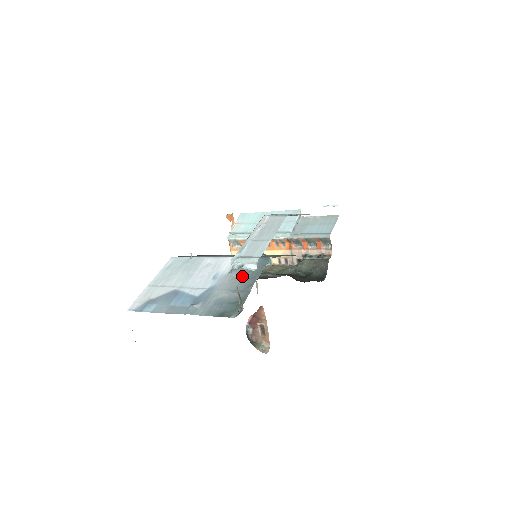
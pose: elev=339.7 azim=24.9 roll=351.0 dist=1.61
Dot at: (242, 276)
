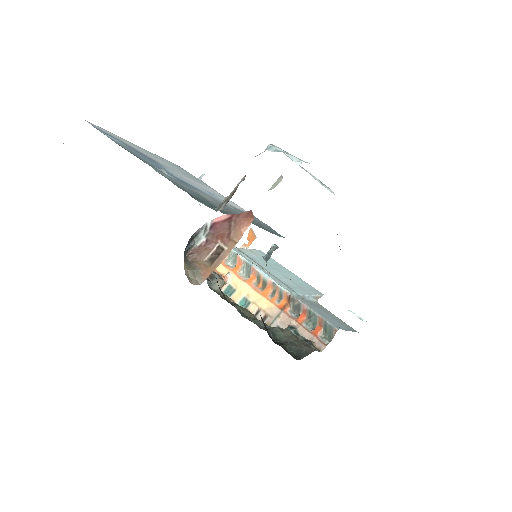
Dot at: occluded
